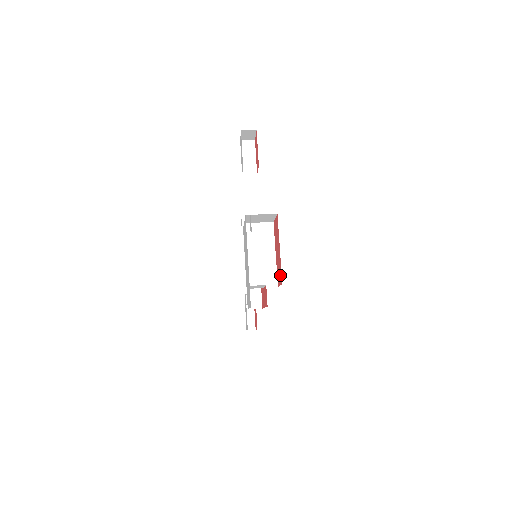
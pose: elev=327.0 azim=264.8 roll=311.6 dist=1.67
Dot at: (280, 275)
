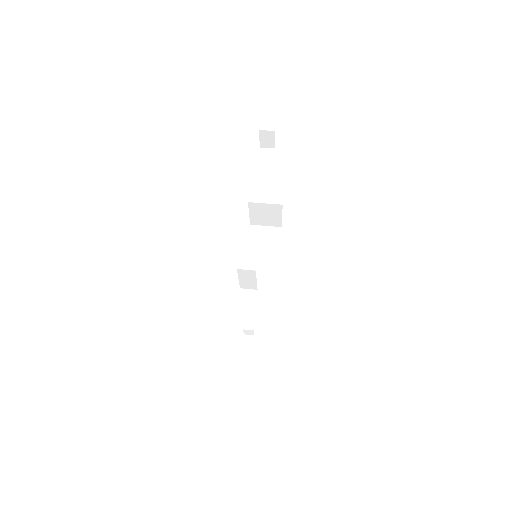
Dot at: occluded
